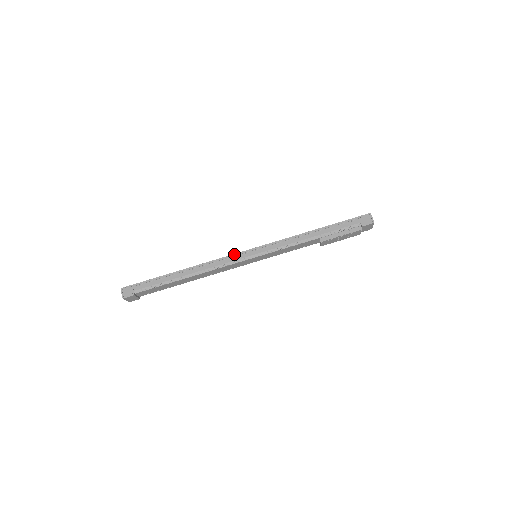
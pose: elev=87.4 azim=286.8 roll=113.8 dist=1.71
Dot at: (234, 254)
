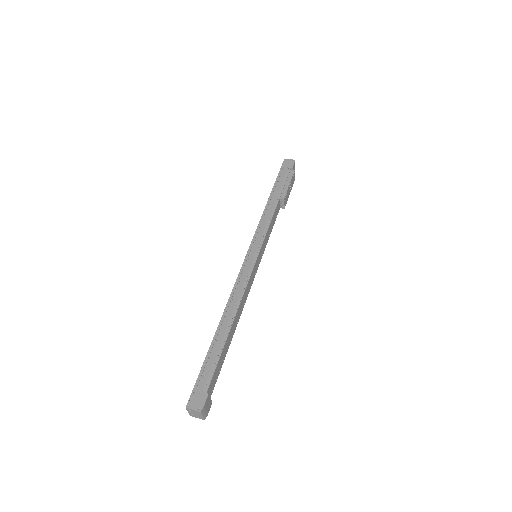
Dot at: (241, 268)
